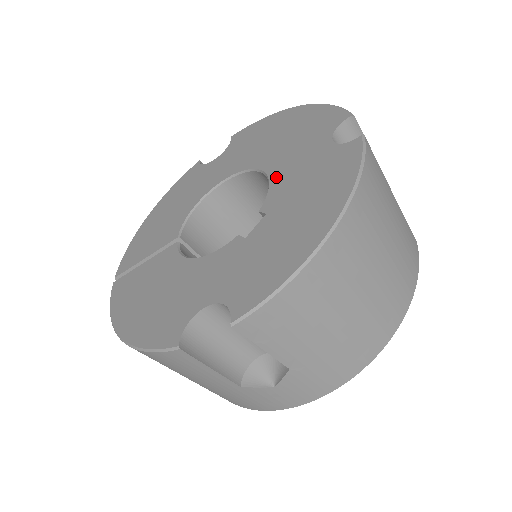
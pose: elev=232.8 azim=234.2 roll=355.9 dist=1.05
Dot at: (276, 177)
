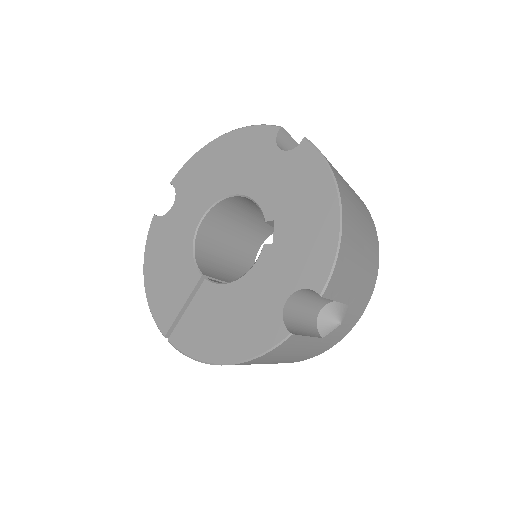
Dot at: (256, 193)
